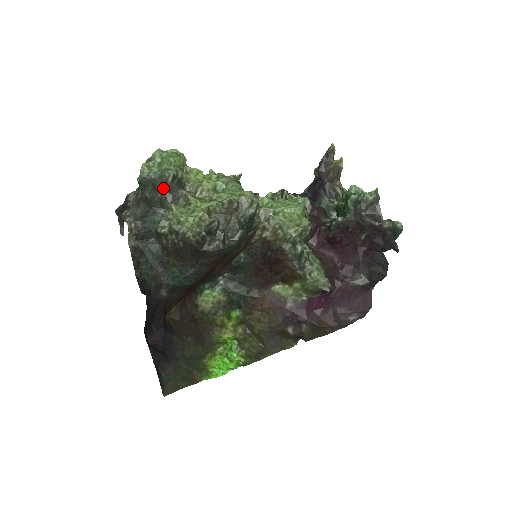
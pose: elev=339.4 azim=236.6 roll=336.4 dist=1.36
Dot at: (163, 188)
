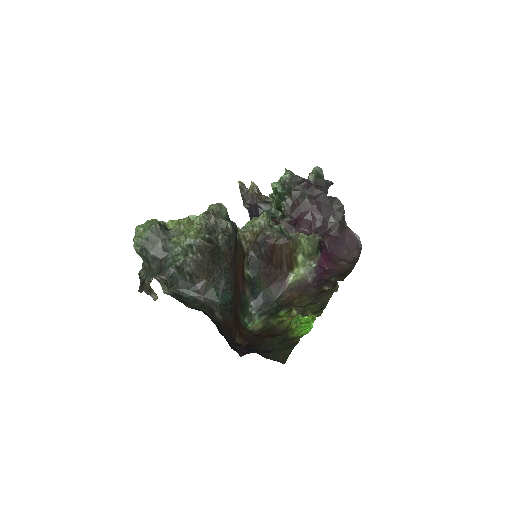
Dot at: (158, 238)
